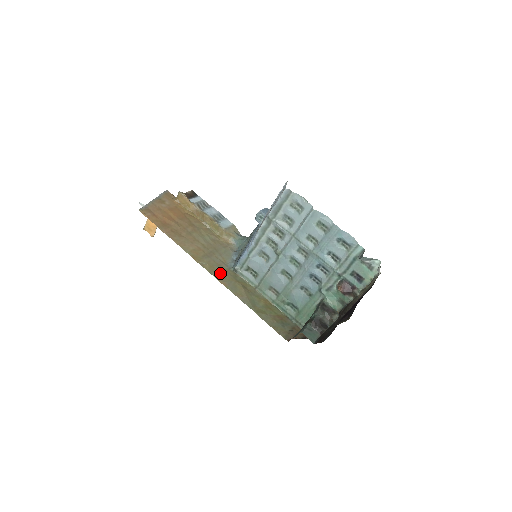
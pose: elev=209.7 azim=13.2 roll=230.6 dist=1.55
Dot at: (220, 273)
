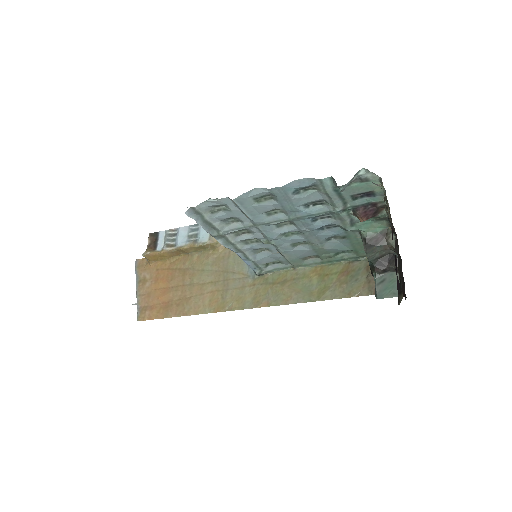
Dot at: (251, 296)
